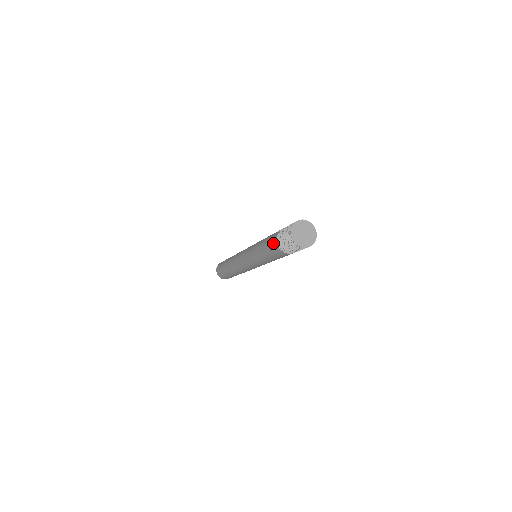
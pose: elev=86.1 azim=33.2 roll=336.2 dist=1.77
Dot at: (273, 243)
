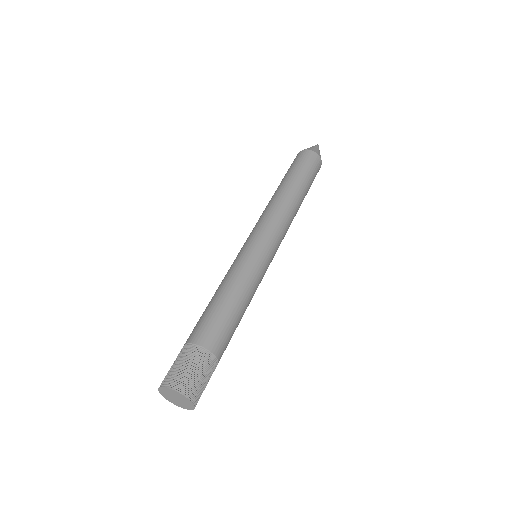
Dot at: occluded
